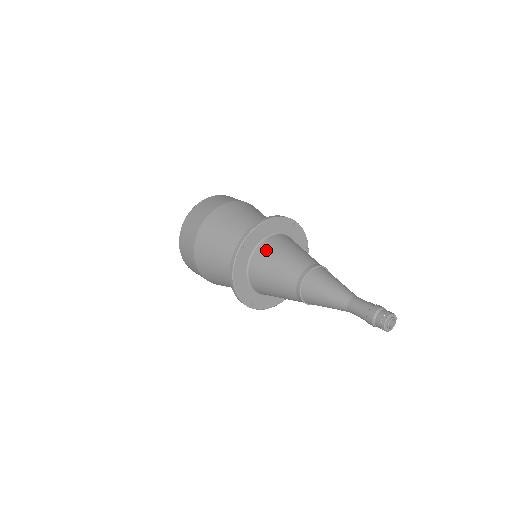
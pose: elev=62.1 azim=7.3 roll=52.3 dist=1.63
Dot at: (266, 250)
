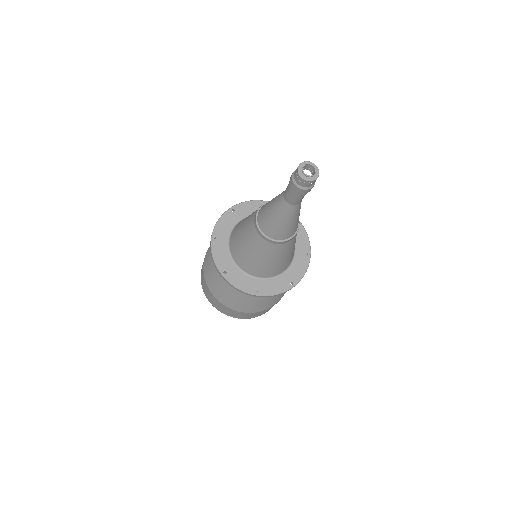
Dot at: occluded
